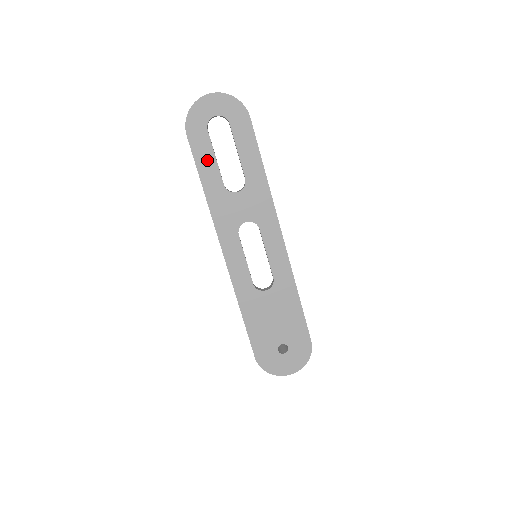
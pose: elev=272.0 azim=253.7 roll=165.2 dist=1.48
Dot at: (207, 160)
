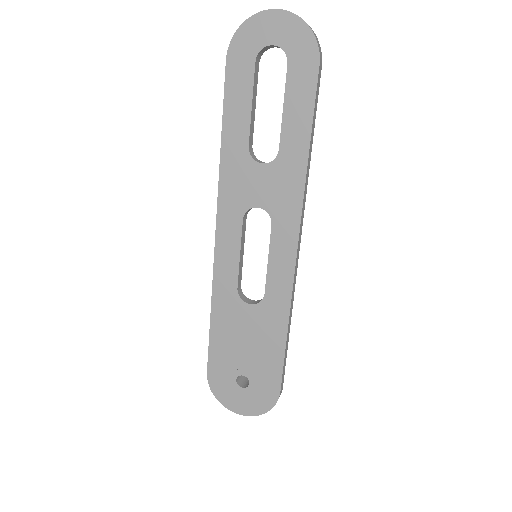
Dot at: (240, 104)
